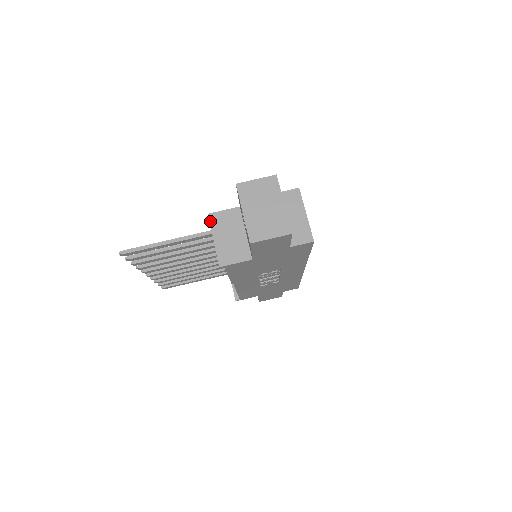
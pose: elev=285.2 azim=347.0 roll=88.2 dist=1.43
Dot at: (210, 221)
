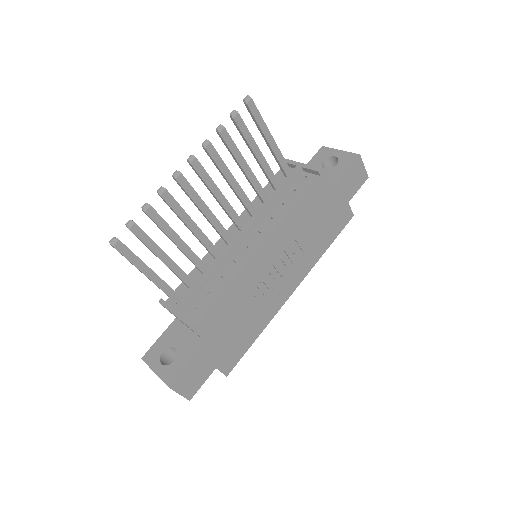
Dot at: (289, 160)
